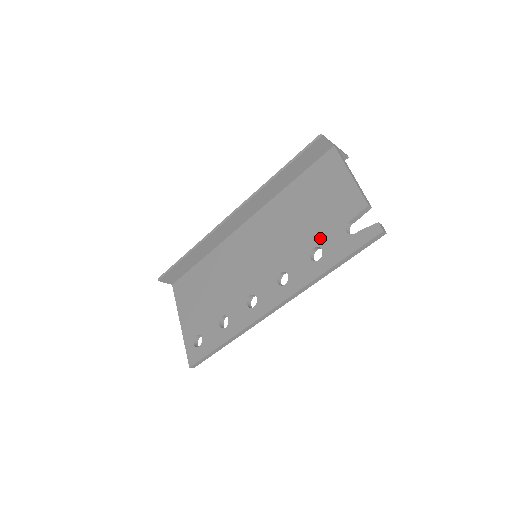
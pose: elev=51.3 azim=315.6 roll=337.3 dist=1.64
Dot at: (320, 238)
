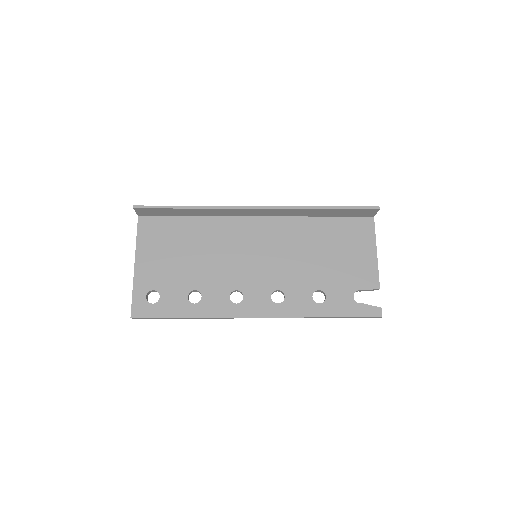
Dot at: (329, 286)
